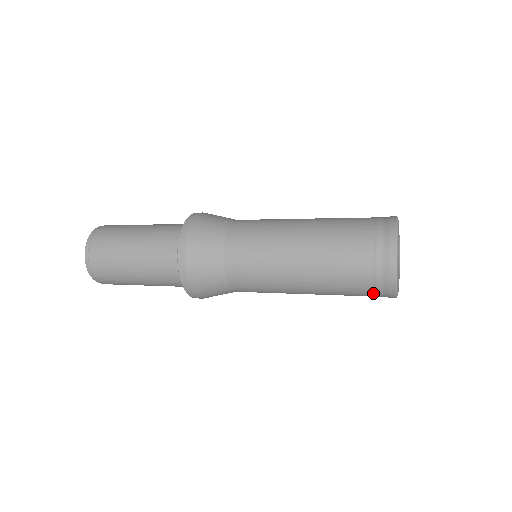
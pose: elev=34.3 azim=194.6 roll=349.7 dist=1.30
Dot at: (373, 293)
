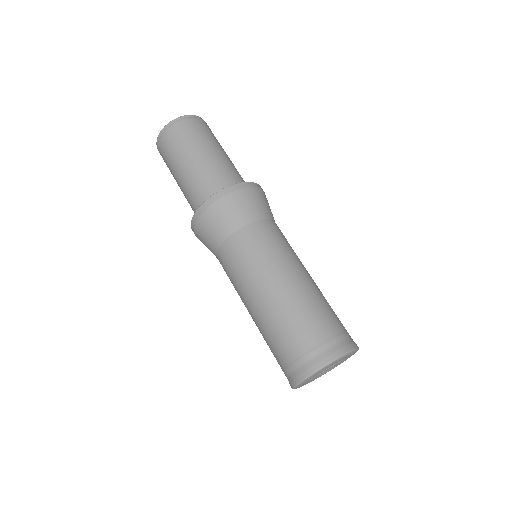
Dot at: (283, 369)
